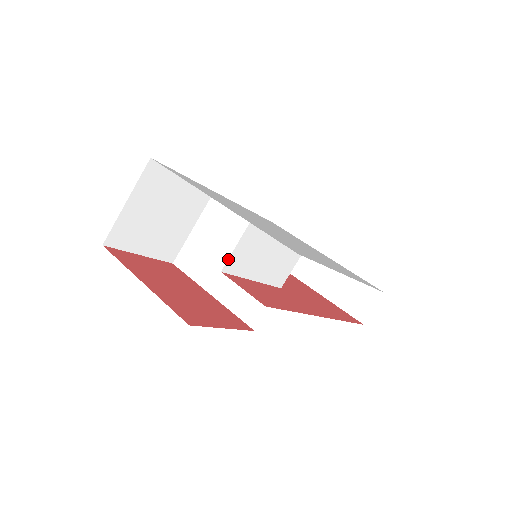
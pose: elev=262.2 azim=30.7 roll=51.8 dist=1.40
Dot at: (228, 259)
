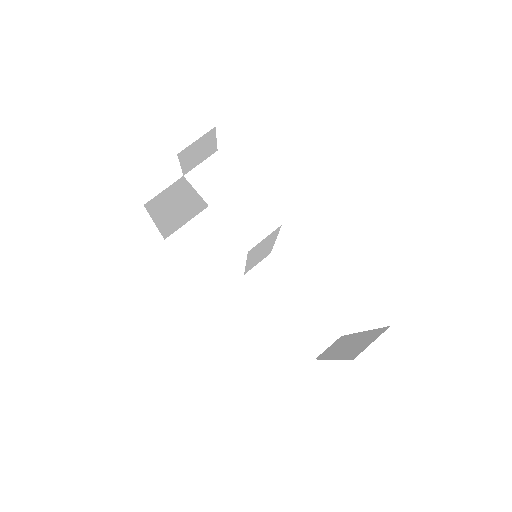
Dot at: (193, 170)
